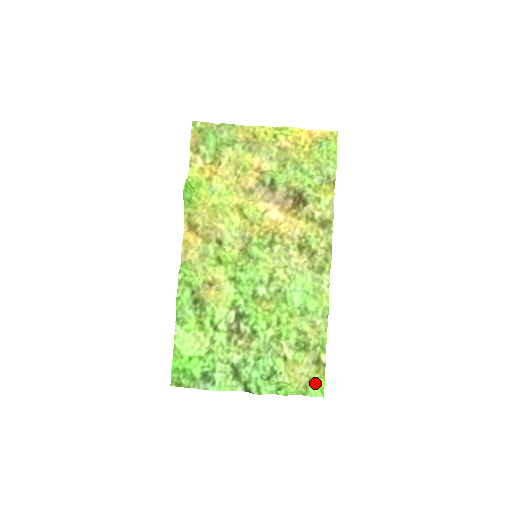
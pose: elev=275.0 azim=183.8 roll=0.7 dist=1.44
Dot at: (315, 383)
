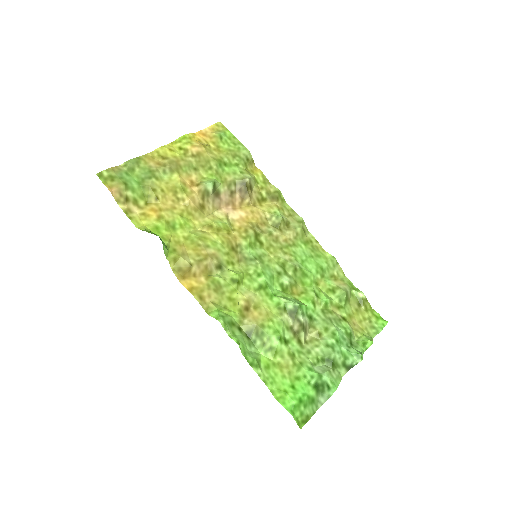
Dot at: (374, 318)
